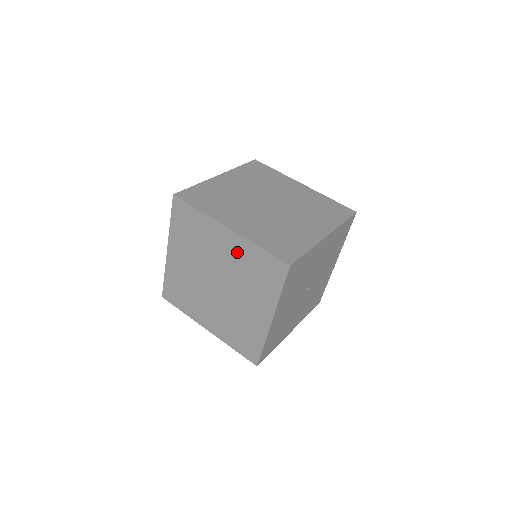
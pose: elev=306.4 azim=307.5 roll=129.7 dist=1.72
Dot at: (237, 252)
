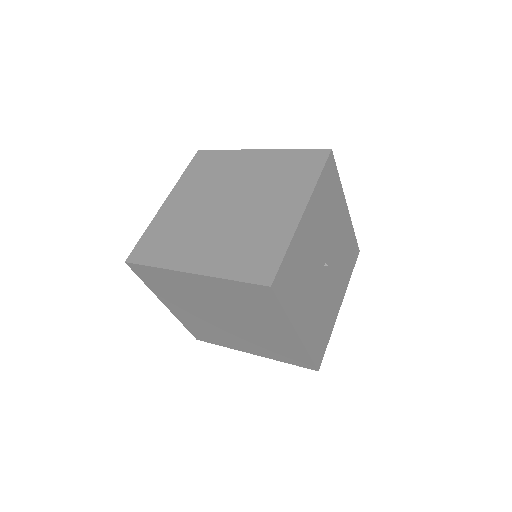
Dot at: (266, 164)
